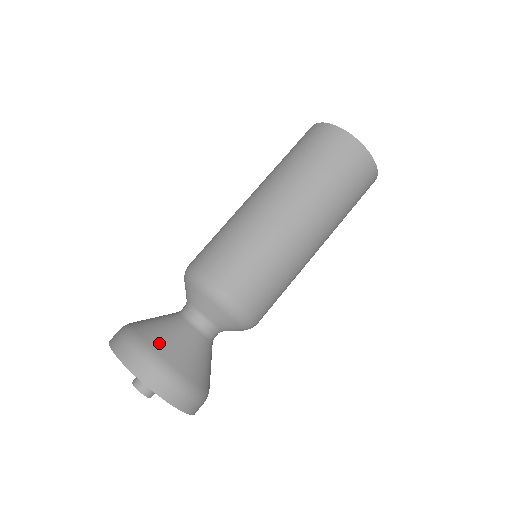
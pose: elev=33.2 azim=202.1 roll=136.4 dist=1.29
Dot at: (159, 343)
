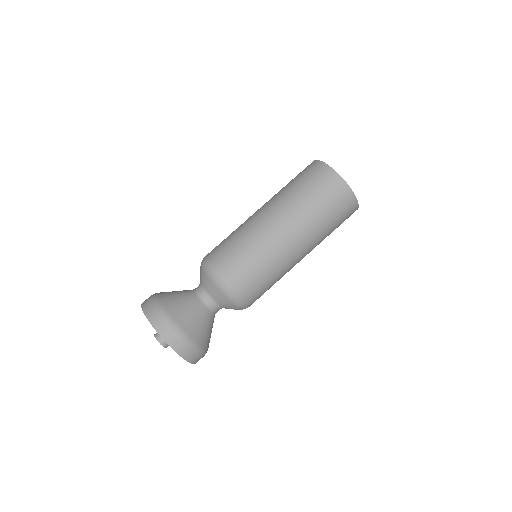
Dot at: (168, 301)
